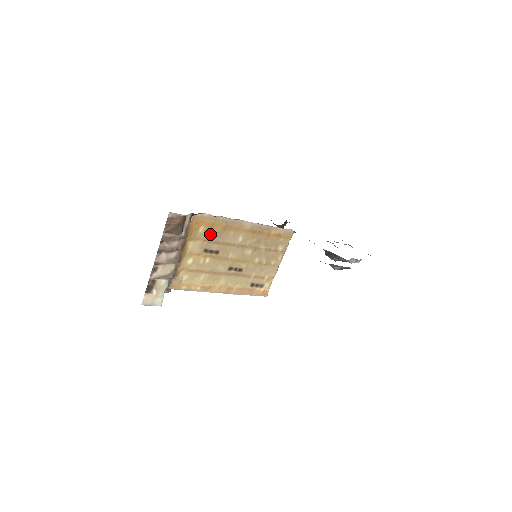
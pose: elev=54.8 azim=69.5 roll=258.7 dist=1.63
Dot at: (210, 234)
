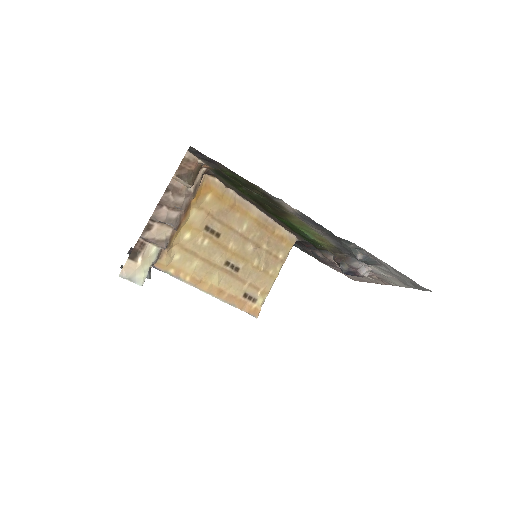
Dot at: (216, 208)
